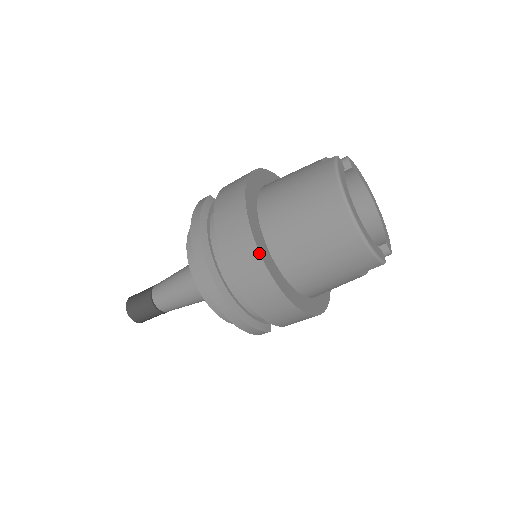
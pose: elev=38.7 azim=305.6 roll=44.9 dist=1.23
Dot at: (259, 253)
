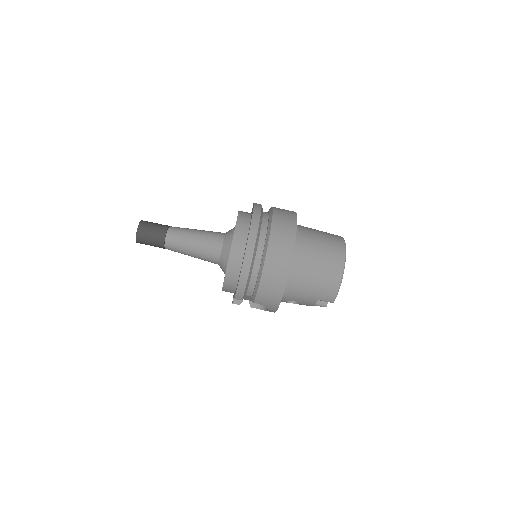
Dot at: occluded
